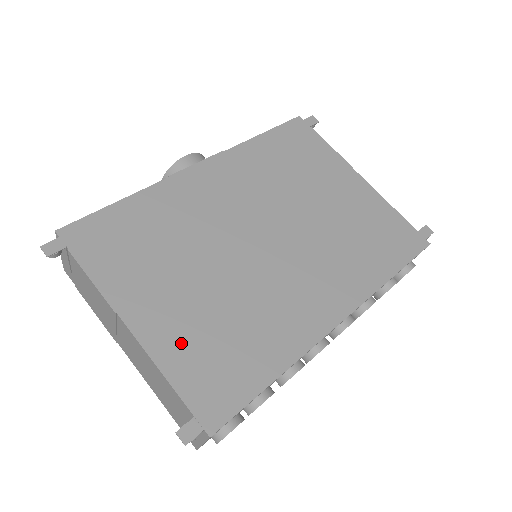
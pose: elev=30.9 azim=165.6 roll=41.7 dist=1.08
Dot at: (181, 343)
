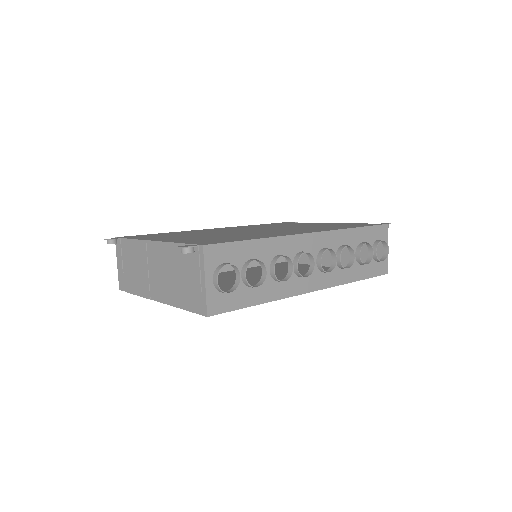
Dot at: occluded
